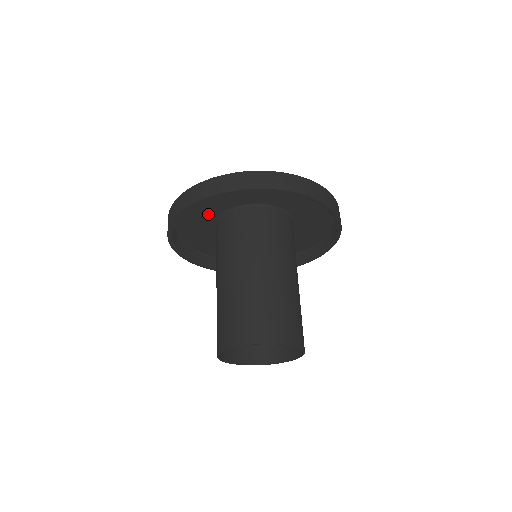
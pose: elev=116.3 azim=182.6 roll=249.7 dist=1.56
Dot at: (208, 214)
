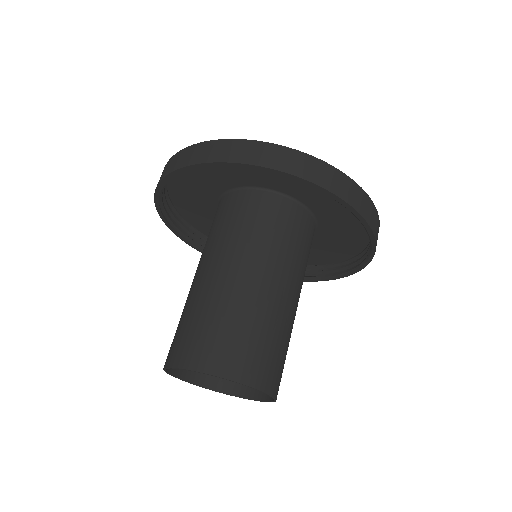
Dot at: (233, 177)
